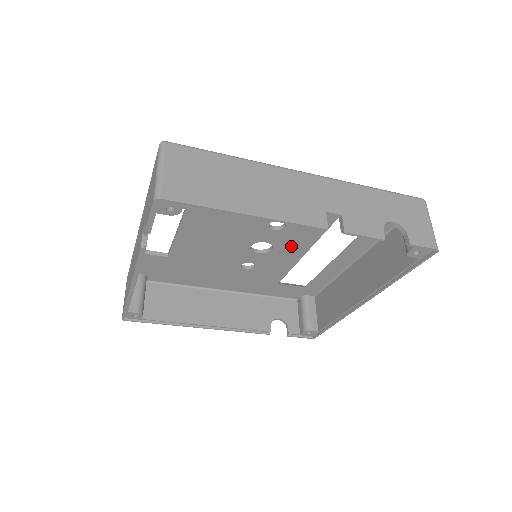
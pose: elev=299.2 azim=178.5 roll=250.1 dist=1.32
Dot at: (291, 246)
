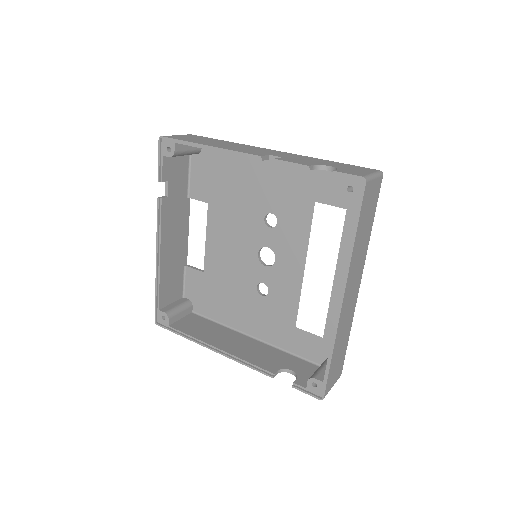
Dot at: (289, 254)
